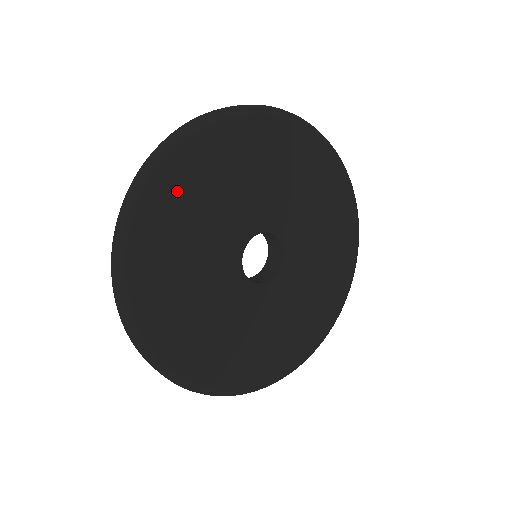
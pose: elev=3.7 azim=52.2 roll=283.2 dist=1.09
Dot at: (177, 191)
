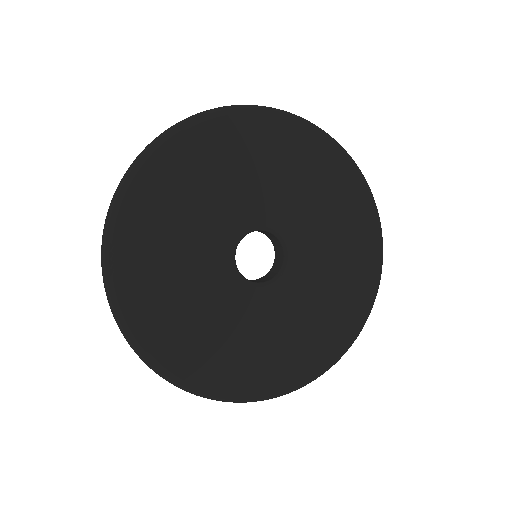
Dot at: (178, 164)
